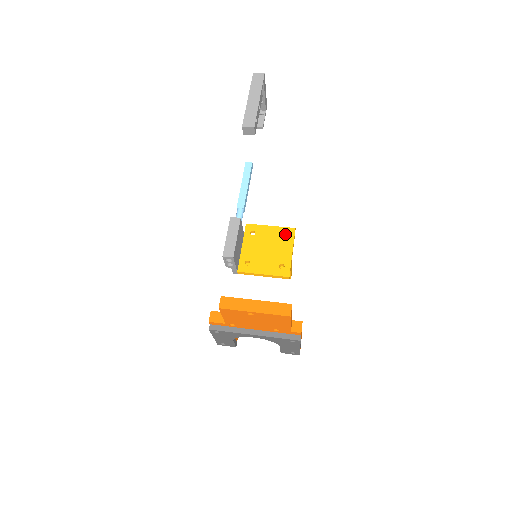
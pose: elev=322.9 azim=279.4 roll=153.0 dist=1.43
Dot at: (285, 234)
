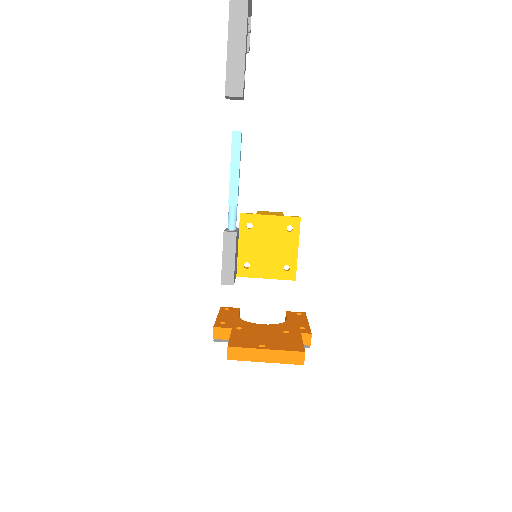
Dot at: (288, 225)
